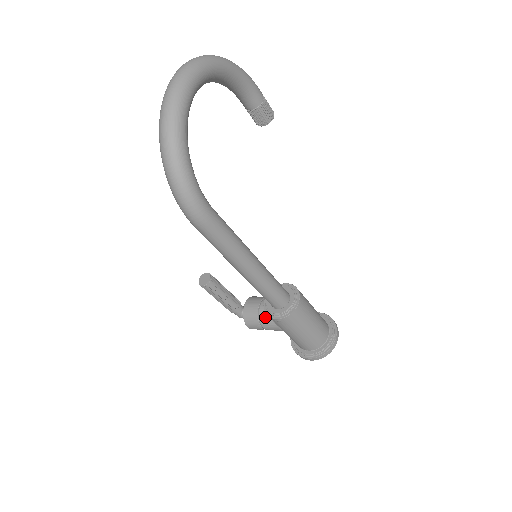
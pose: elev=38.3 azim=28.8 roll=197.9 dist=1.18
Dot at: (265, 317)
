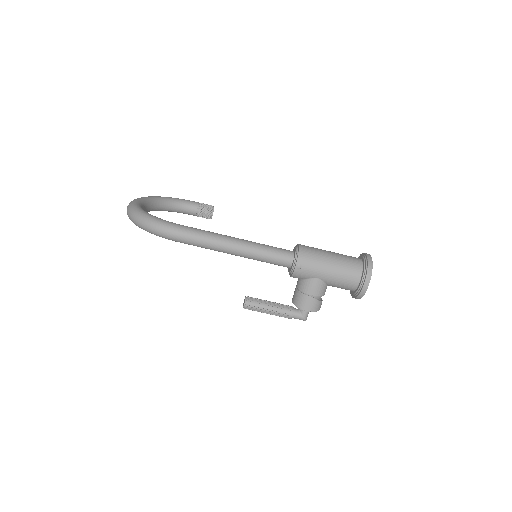
Dot at: (302, 285)
